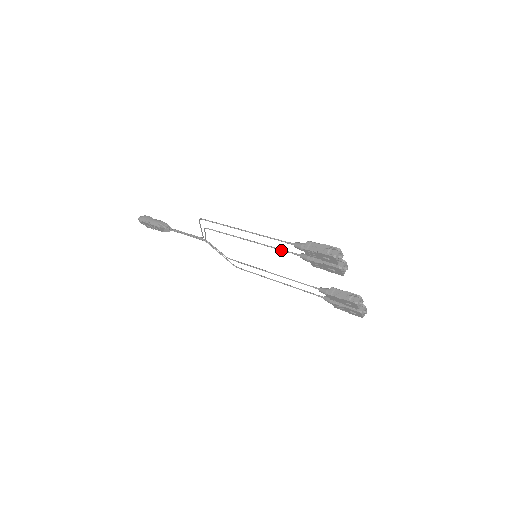
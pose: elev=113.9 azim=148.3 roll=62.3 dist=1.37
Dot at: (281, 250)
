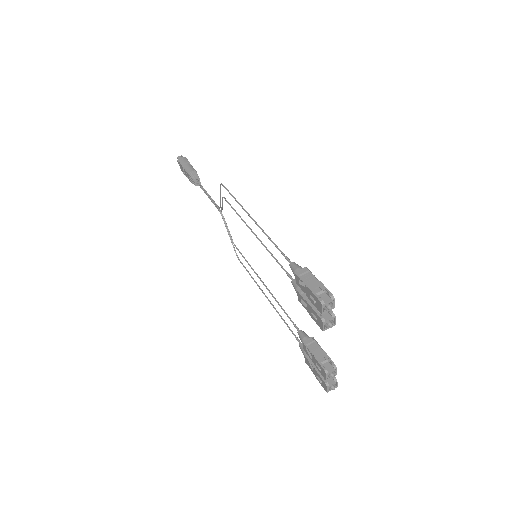
Dot at: (278, 263)
